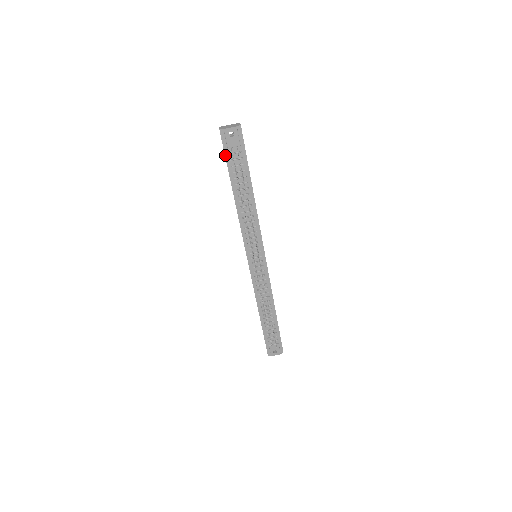
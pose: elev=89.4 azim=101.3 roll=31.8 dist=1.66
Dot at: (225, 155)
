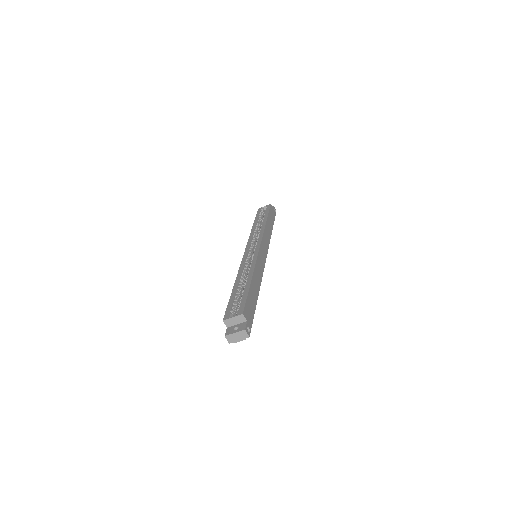
Dot at: occluded
